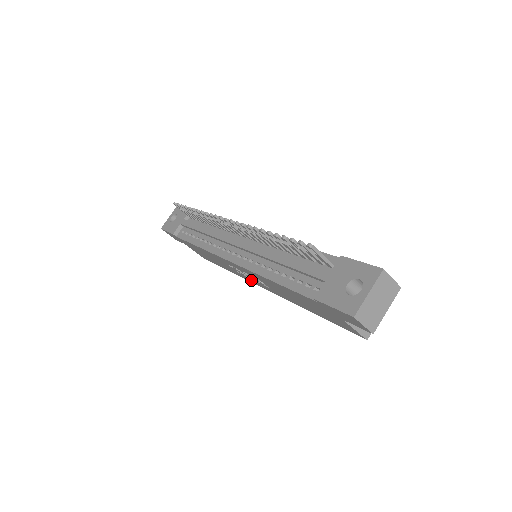
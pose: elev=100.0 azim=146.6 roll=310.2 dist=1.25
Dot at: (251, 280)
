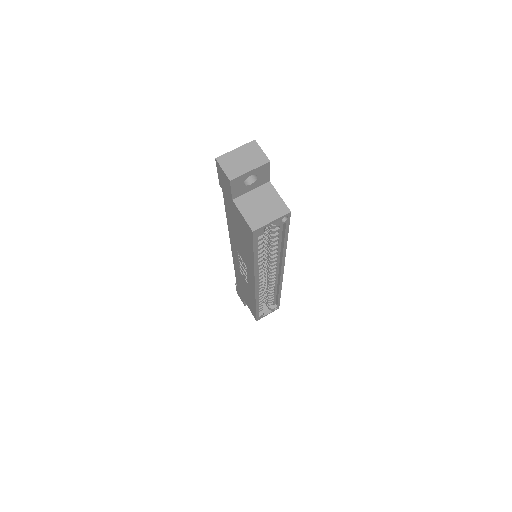
Dot at: (250, 283)
